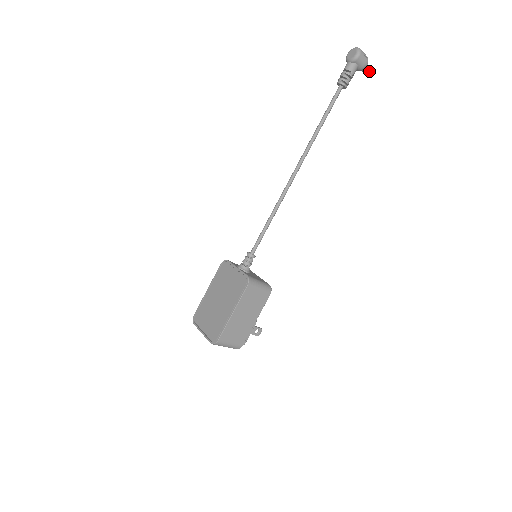
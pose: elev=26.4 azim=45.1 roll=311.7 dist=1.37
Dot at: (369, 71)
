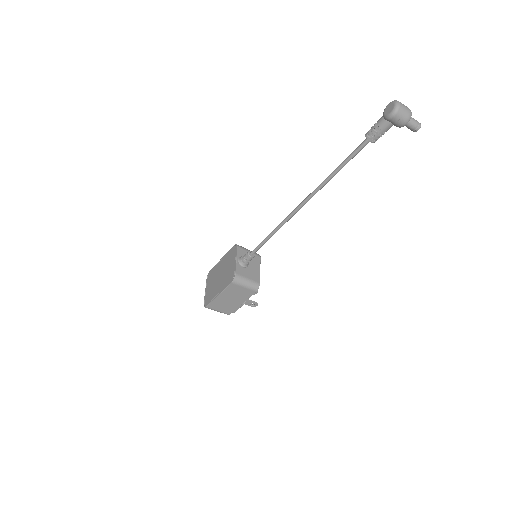
Dot at: (412, 128)
